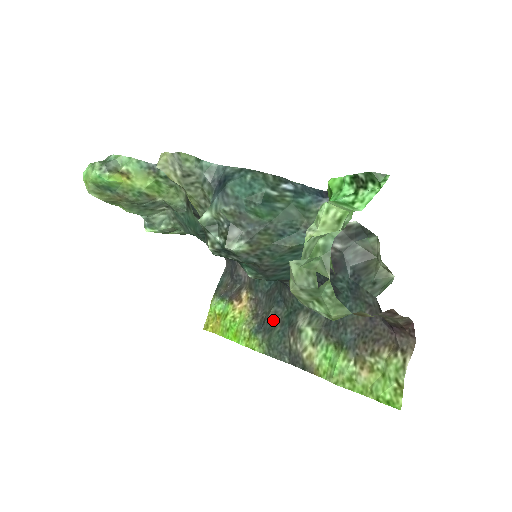
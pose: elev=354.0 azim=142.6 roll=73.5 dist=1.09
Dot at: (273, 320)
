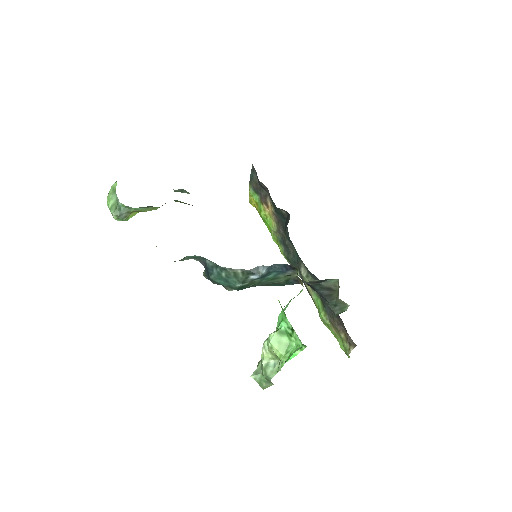
Dot at: (288, 248)
